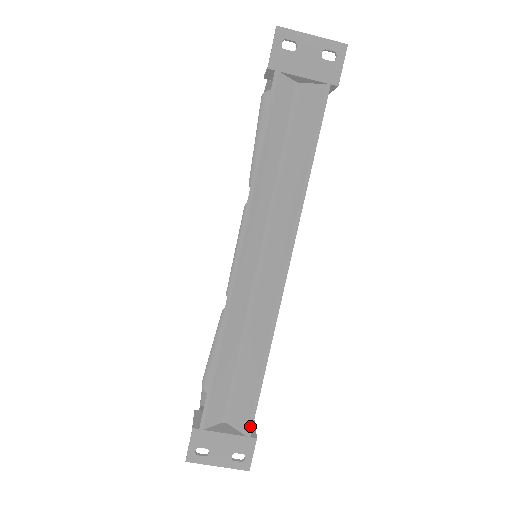
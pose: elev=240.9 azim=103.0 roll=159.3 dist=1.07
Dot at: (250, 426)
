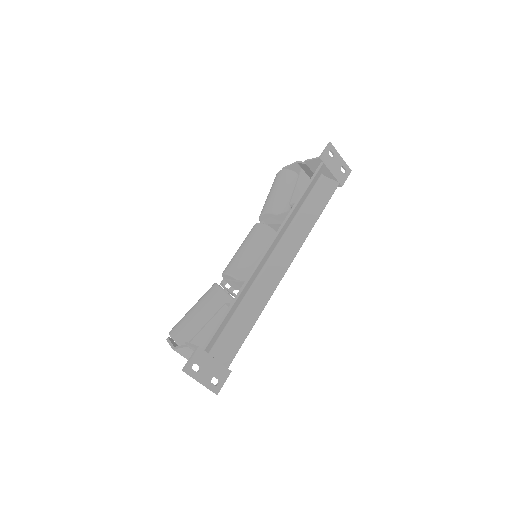
Dot at: (232, 360)
